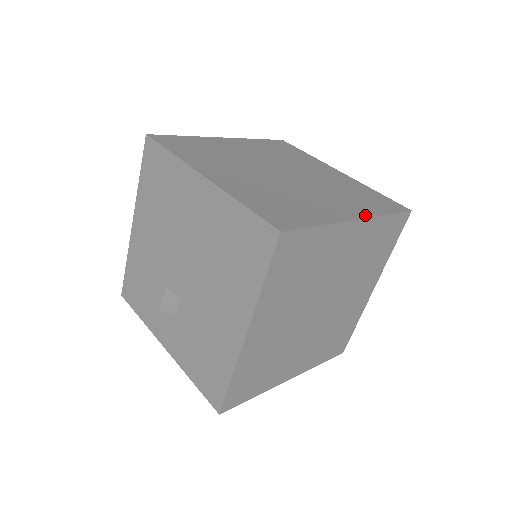
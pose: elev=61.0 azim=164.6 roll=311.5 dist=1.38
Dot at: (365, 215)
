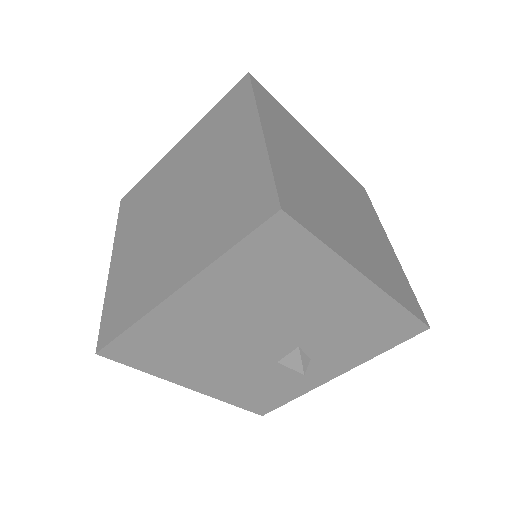
Dot at: (255, 119)
